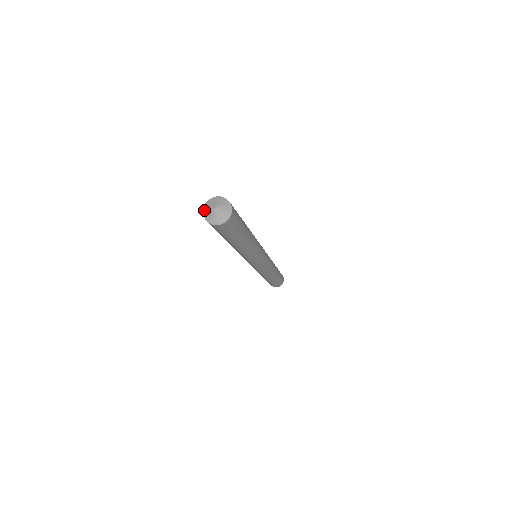
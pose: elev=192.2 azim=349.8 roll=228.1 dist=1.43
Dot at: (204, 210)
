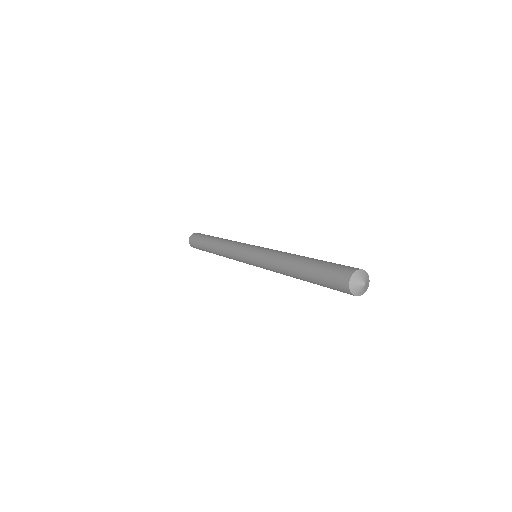
Dot at: (354, 294)
